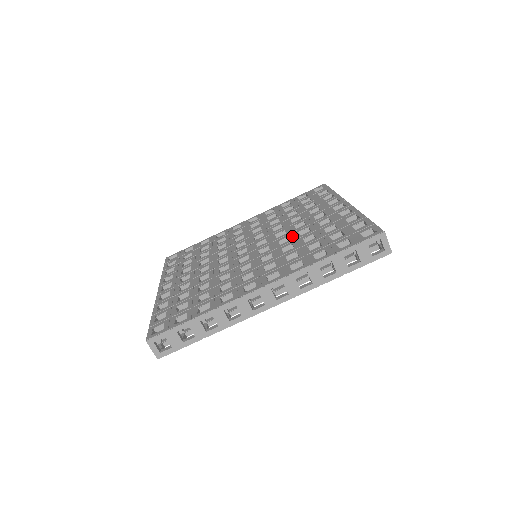
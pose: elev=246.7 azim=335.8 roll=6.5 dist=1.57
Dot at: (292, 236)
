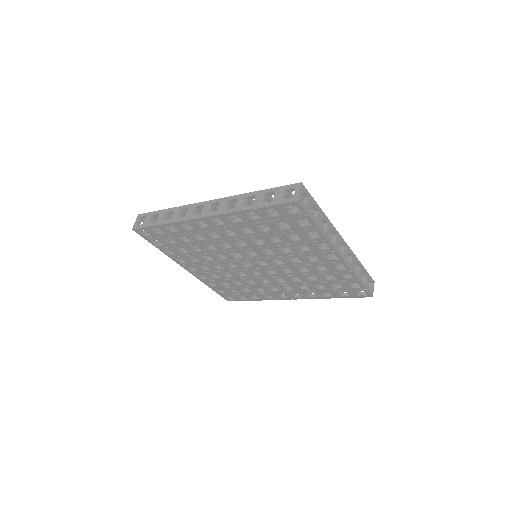
Dot at: occluded
